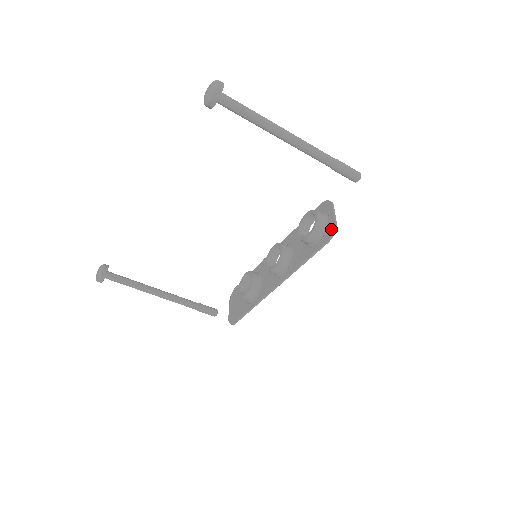
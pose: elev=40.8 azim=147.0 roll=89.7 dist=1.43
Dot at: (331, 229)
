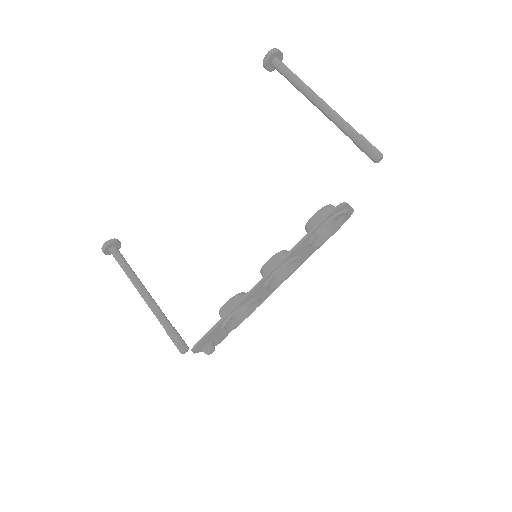
Dot at: (339, 206)
